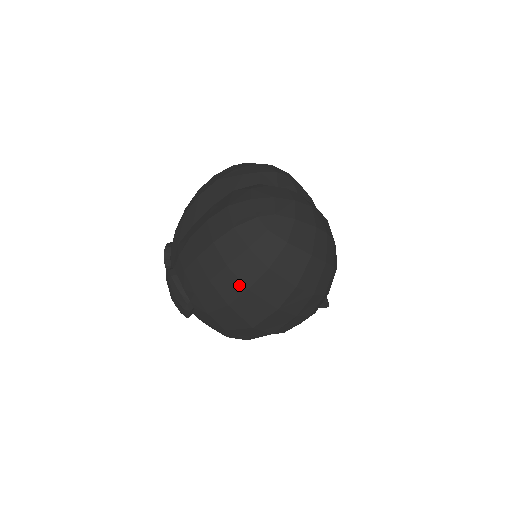
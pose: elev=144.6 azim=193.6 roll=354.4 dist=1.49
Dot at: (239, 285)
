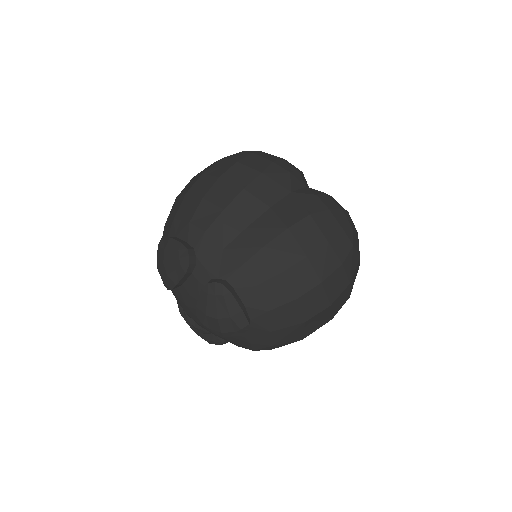
Dot at: (324, 301)
